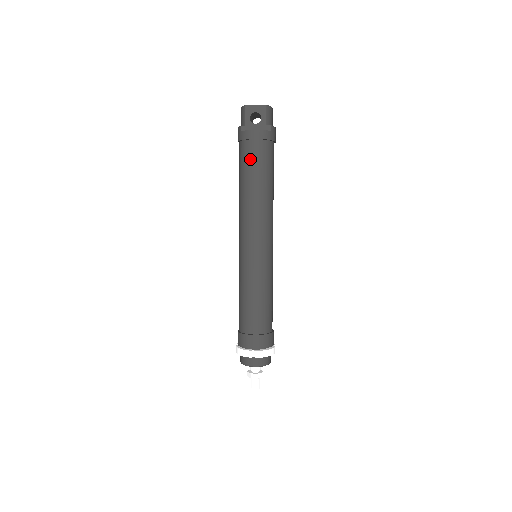
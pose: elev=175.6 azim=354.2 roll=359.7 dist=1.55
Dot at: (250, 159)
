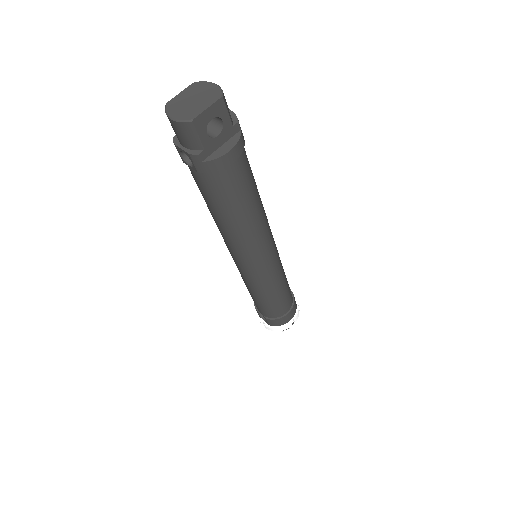
Dot at: (234, 188)
